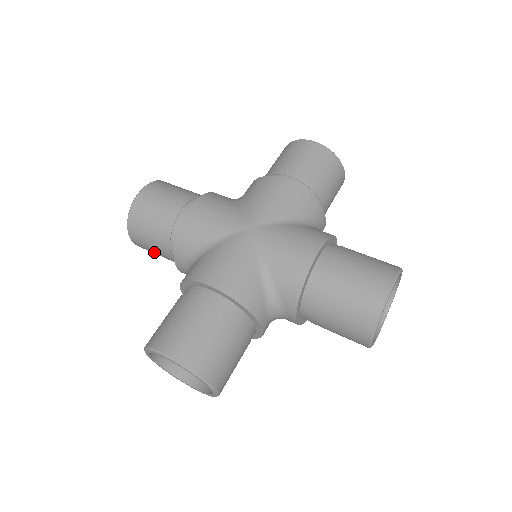
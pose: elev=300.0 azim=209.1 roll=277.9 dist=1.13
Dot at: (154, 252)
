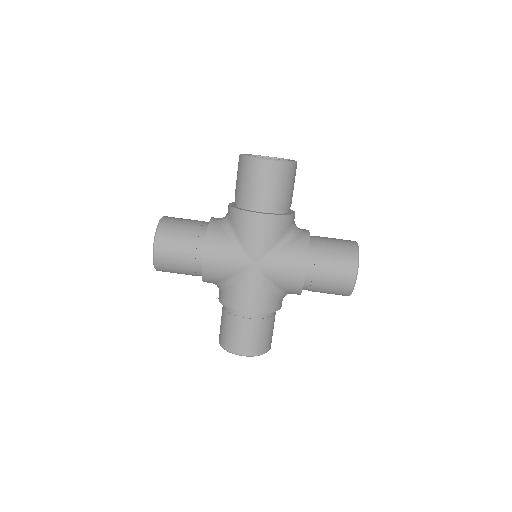
Dot at: occluded
